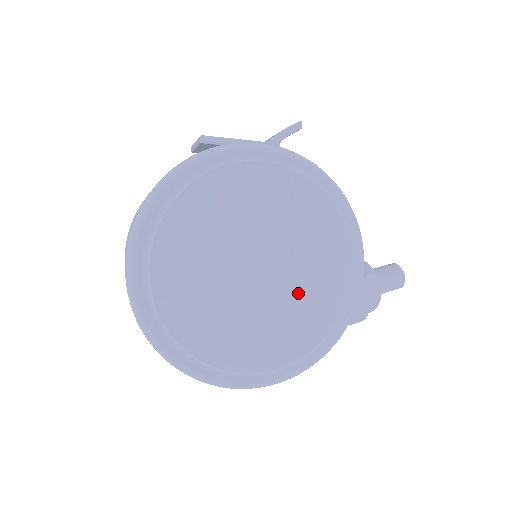
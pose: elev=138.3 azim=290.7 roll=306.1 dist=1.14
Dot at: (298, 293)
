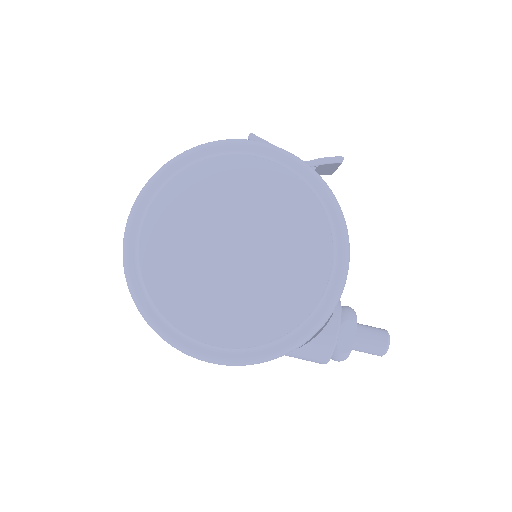
Dot at: (261, 289)
